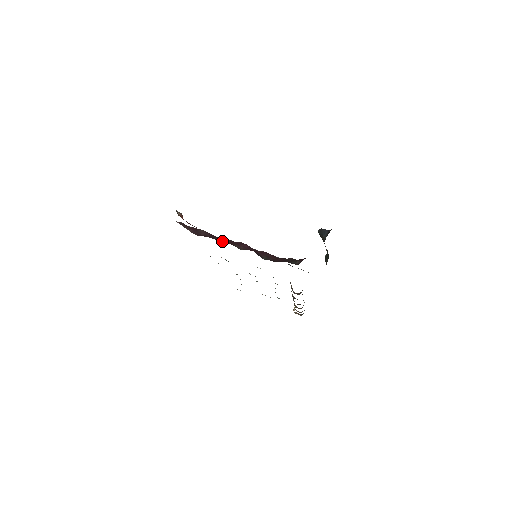
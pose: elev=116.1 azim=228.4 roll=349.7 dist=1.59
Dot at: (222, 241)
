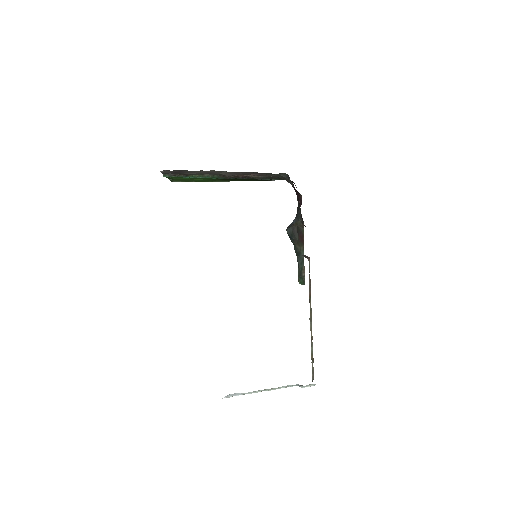
Dot at: occluded
